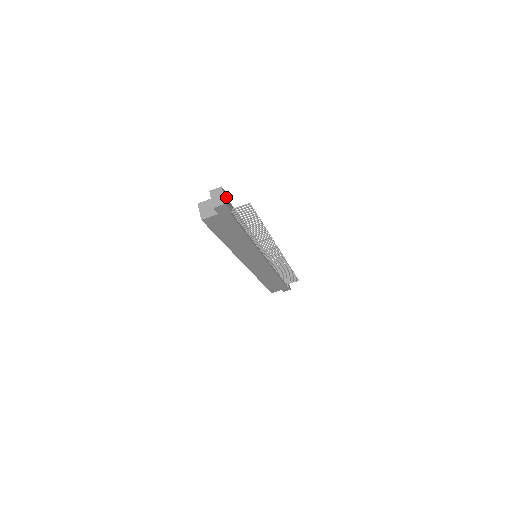
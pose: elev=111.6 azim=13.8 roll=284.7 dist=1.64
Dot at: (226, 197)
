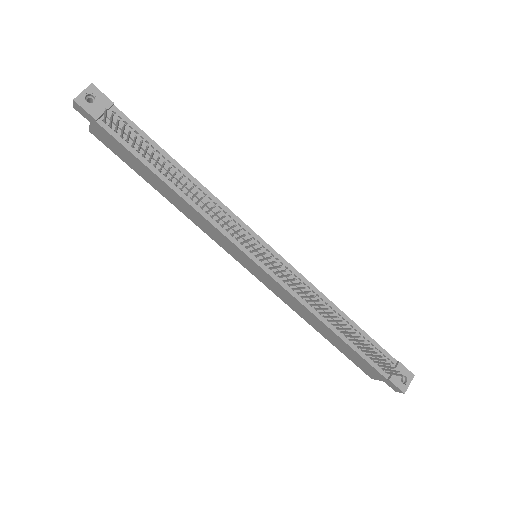
Dot at: (96, 99)
